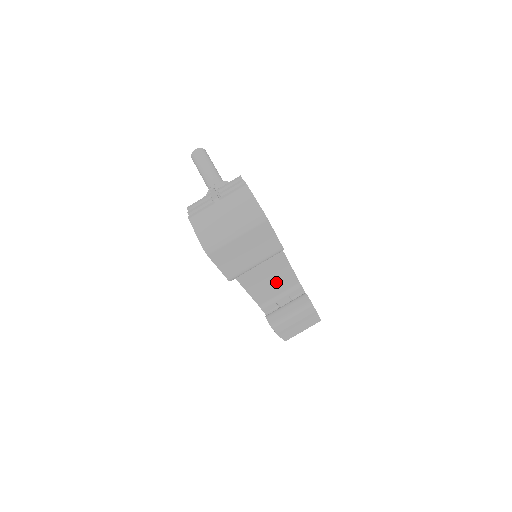
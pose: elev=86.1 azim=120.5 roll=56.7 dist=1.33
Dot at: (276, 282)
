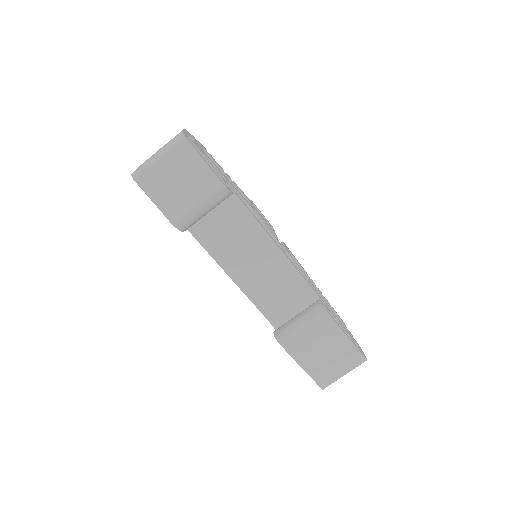
Dot at: (274, 278)
